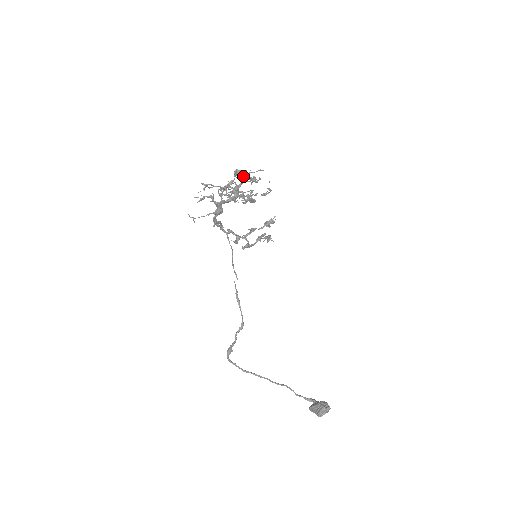
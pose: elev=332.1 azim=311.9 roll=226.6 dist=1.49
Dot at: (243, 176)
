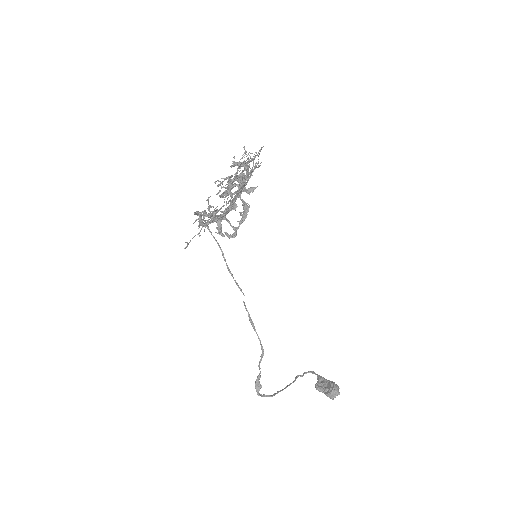
Dot at: (244, 167)
